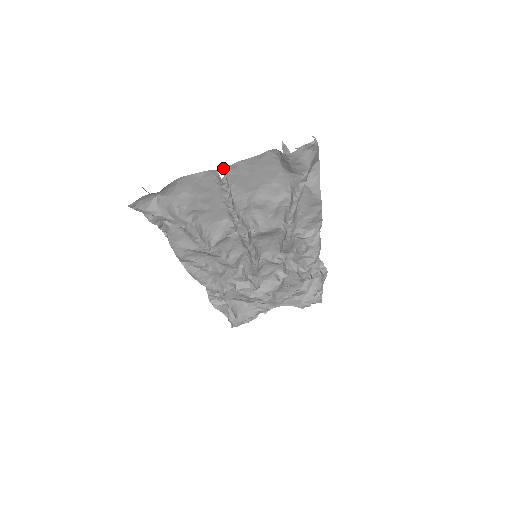
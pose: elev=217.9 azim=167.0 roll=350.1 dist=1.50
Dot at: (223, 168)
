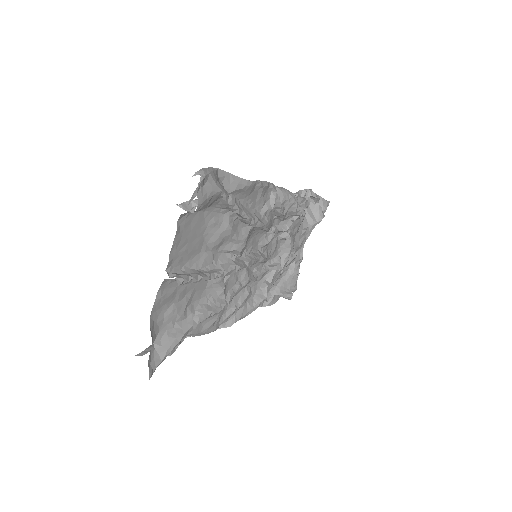
Dot at: occluded
